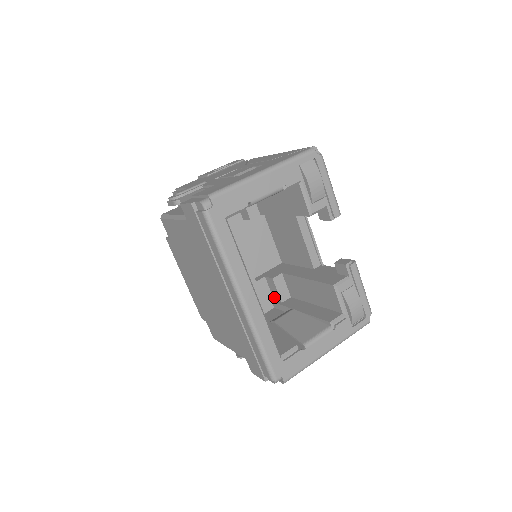
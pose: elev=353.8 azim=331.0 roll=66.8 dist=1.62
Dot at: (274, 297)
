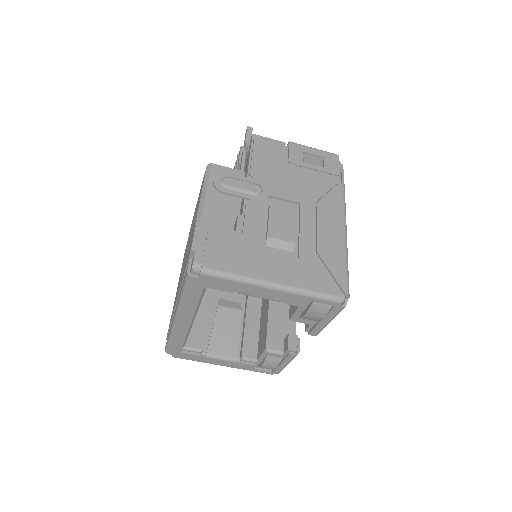
Dot at: occluded
